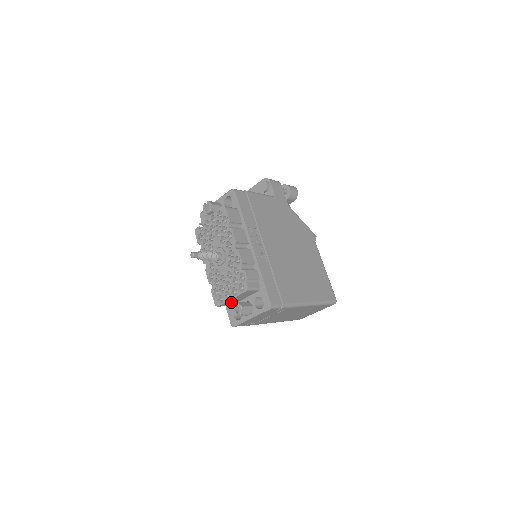
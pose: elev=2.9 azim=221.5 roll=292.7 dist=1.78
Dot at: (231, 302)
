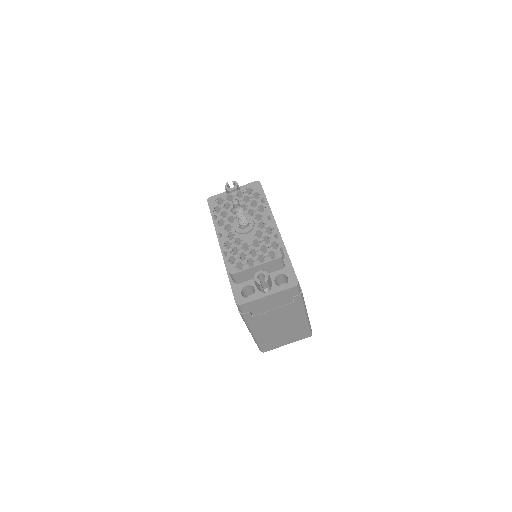
Dot at: (247, 274)
